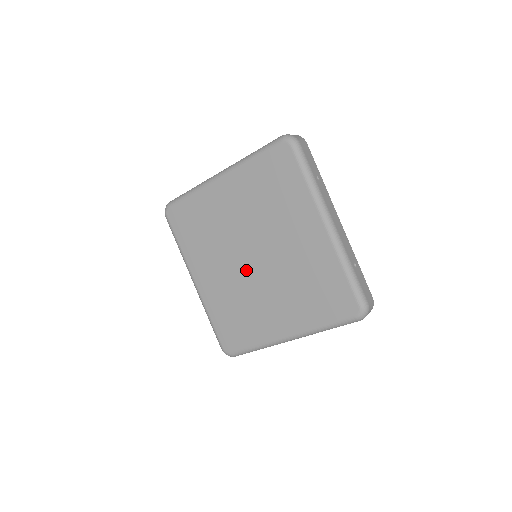
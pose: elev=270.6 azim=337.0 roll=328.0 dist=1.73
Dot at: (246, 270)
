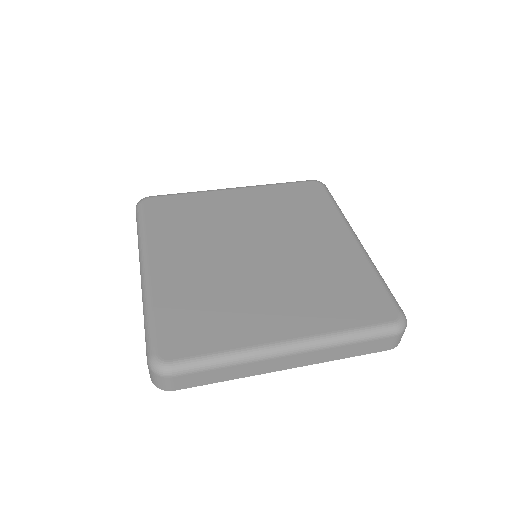
Dot at: (241, 262)
